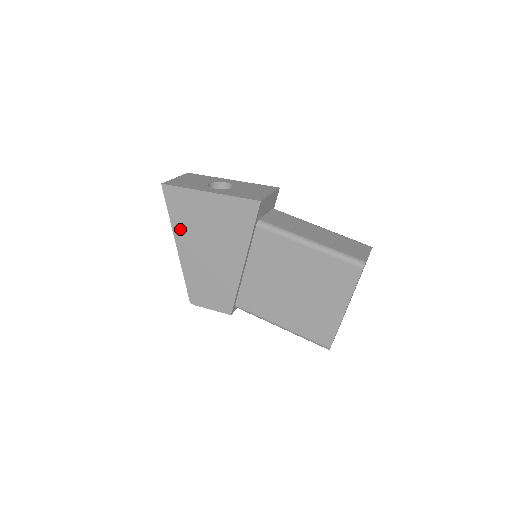
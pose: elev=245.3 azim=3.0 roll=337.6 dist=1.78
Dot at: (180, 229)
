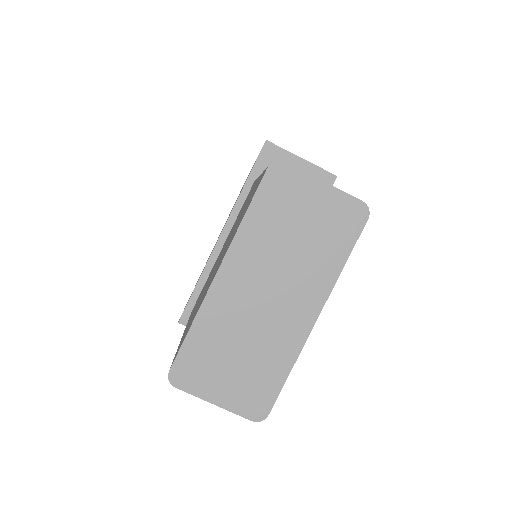
Dot at: occluded
